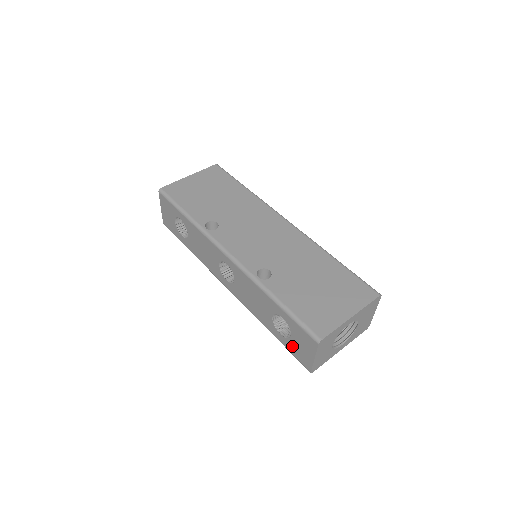
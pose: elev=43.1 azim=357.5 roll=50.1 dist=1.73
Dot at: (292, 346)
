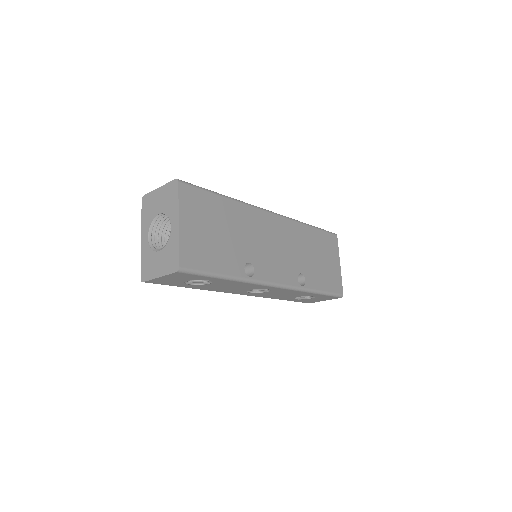
Dot at: occluded
